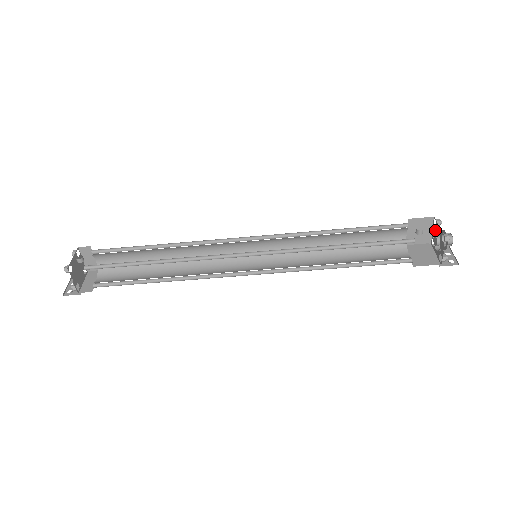
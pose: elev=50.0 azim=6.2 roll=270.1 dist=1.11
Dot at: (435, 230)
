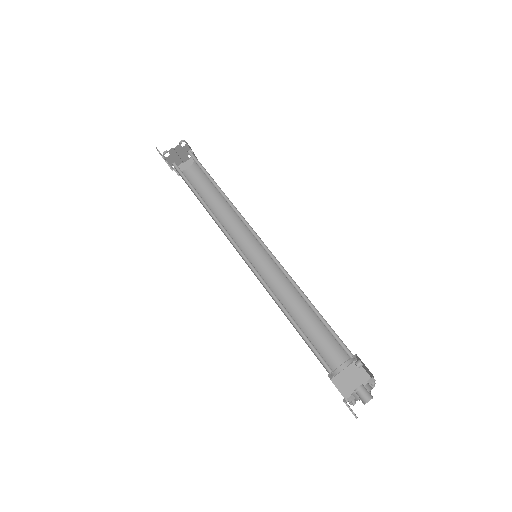
Dot at: (365, 385)
